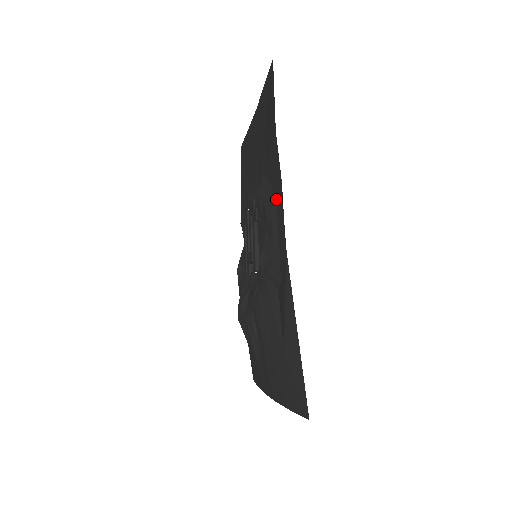
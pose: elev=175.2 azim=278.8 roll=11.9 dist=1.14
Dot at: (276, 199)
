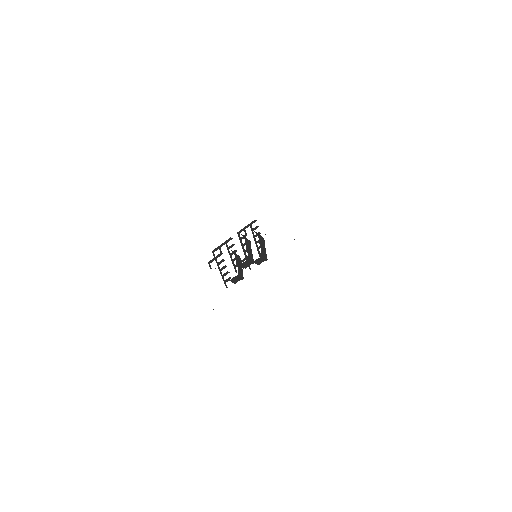
Dot at: occluded
